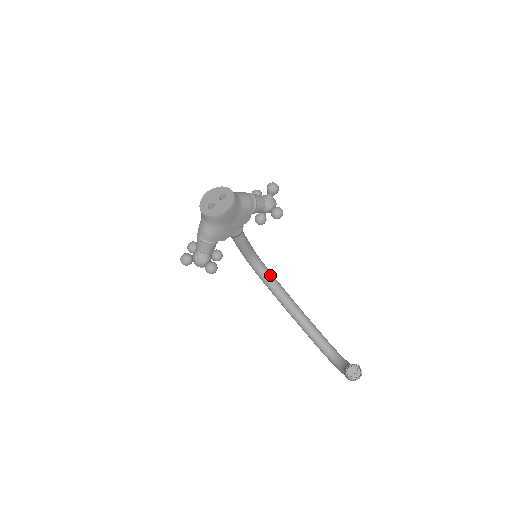
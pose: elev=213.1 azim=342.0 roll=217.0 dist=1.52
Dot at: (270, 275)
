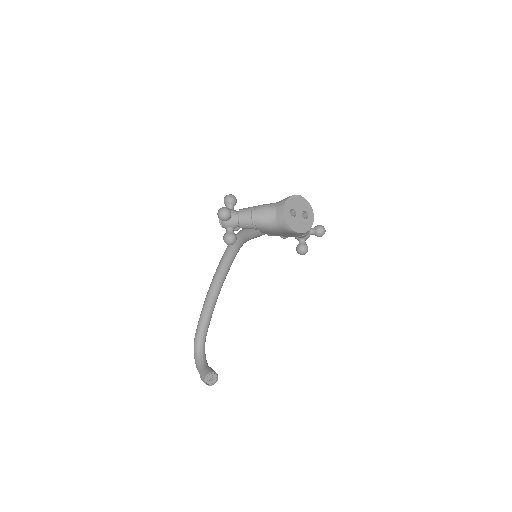
Dot at: (233, 260)
